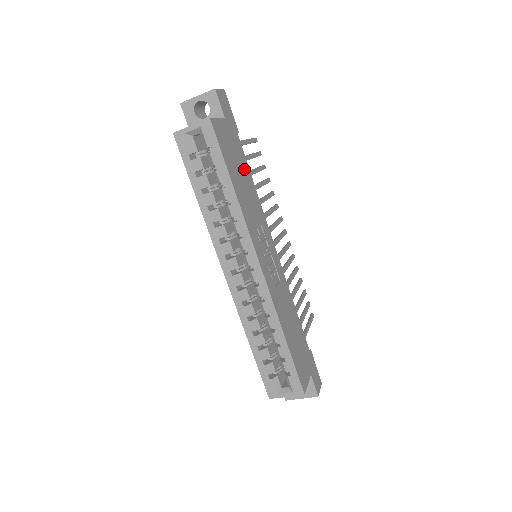
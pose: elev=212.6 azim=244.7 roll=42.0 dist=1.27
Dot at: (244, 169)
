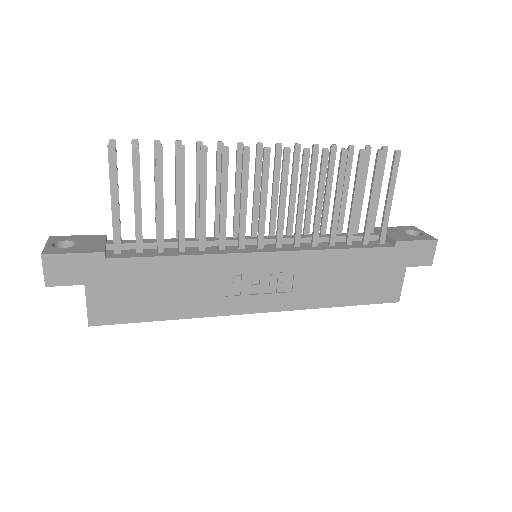
Dot at: (153, 273)
